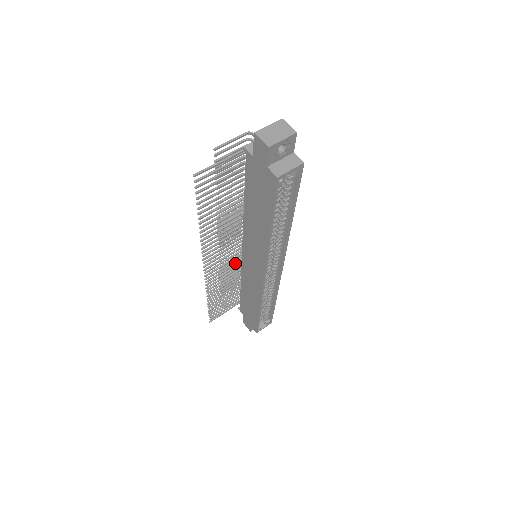
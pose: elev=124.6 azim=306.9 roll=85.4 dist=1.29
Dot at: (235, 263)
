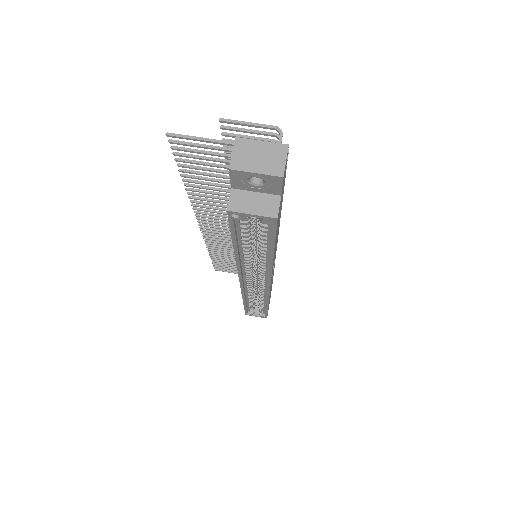
Dot at: occluded
